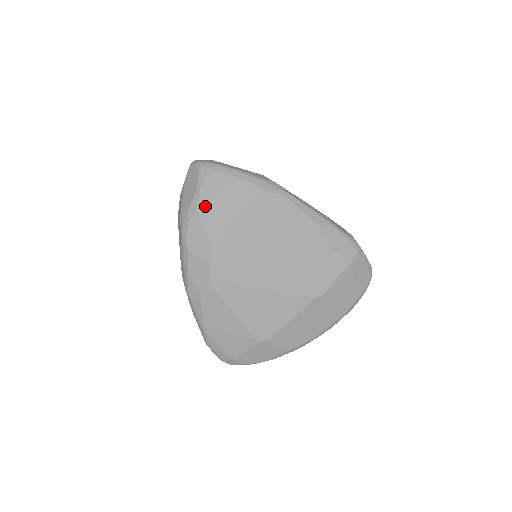
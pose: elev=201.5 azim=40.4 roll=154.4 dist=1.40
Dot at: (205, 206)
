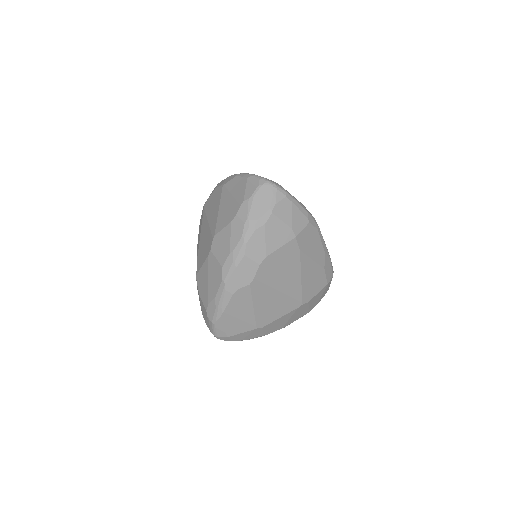
Dot at: (272, 223)
